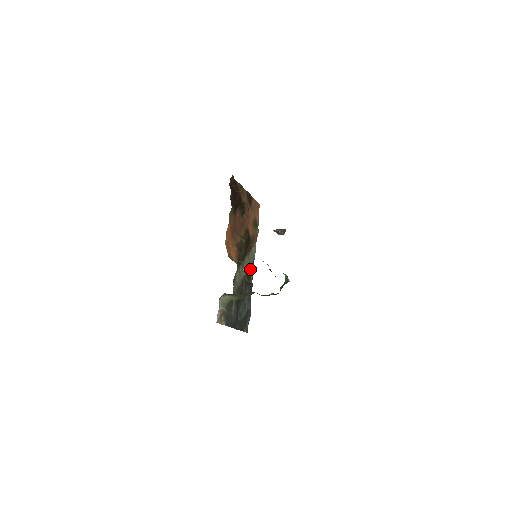
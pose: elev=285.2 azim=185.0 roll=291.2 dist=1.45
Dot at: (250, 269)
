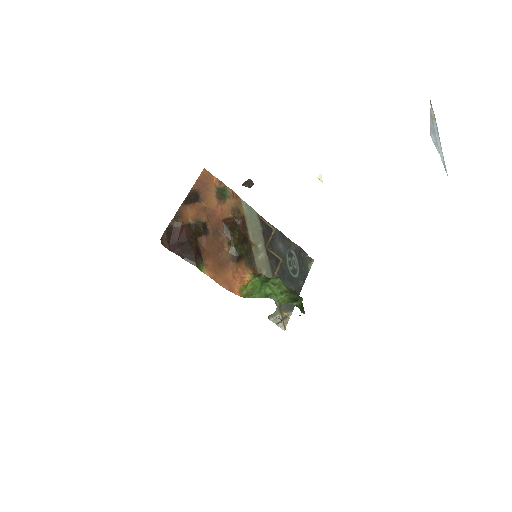
Dot at: (262, 228)
